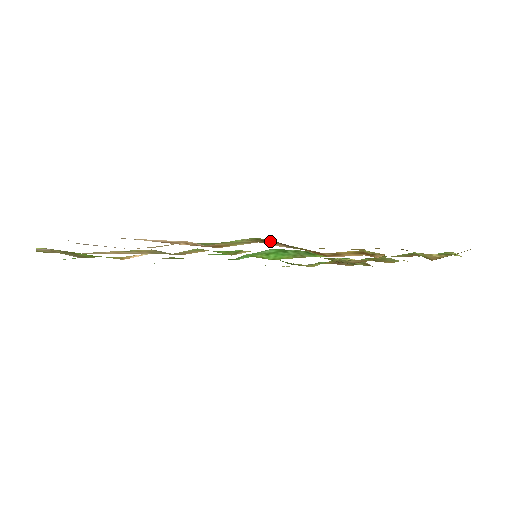
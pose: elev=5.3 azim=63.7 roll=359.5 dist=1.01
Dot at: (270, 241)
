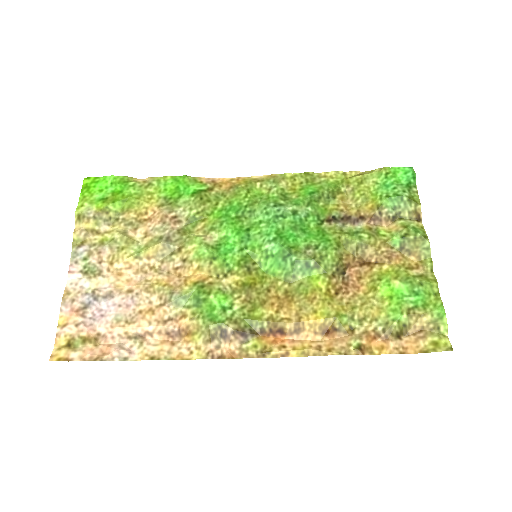
Dot at: (229, 333)
